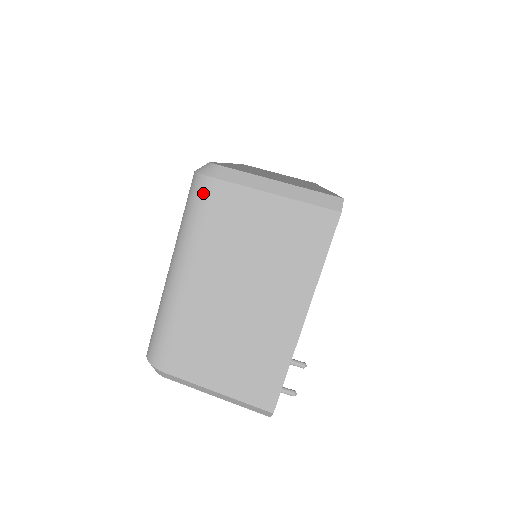
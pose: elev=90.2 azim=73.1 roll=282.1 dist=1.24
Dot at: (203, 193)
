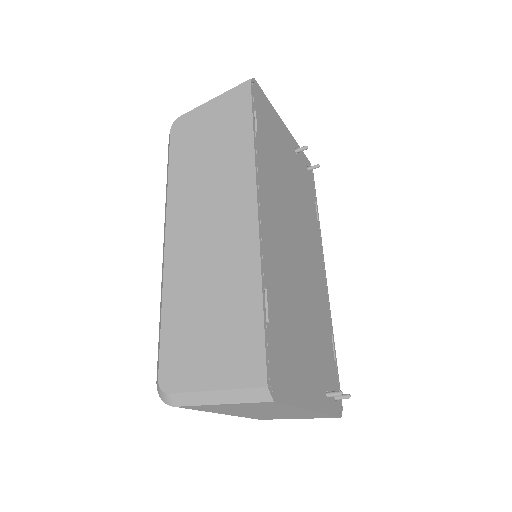
Dot at: occluded
